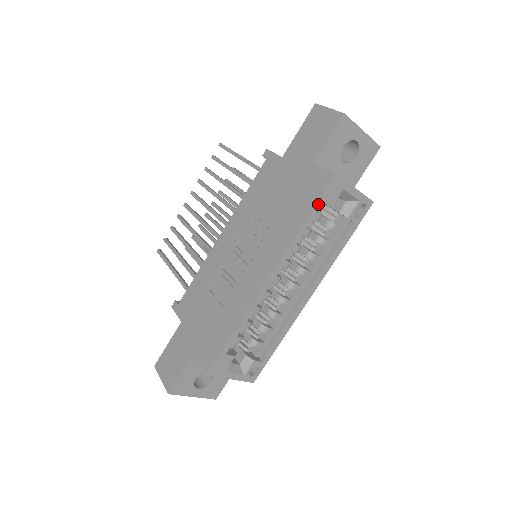
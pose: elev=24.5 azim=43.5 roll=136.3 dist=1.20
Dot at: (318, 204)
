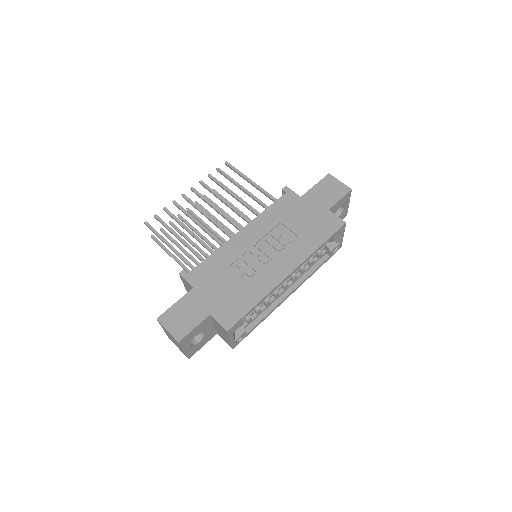
Dot at: (331, 237)
